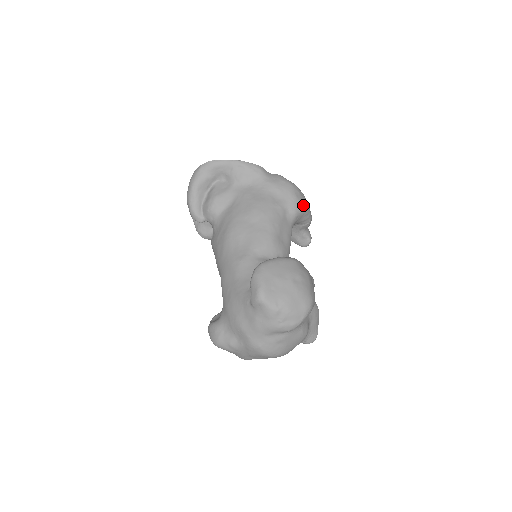
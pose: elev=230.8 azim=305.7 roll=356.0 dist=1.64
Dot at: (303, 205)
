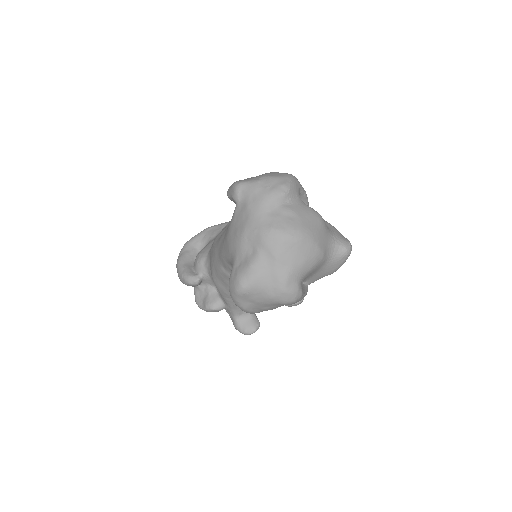
Dot at: occluded
